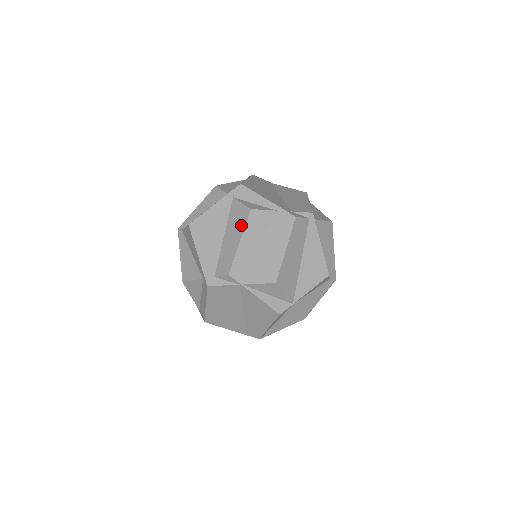
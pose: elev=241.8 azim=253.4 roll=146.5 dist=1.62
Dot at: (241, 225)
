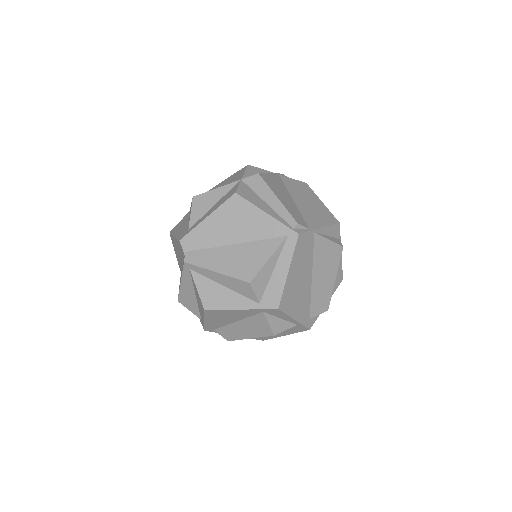
Dot at: (258, 334)
